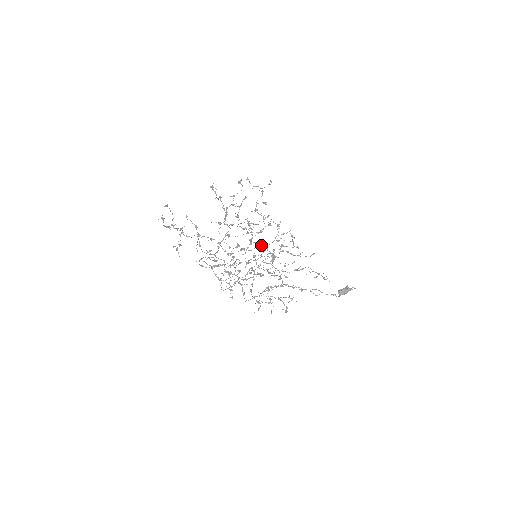
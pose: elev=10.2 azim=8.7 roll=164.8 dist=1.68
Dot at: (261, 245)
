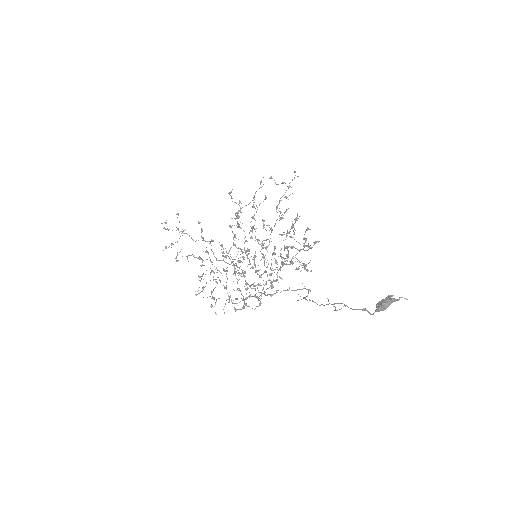
Dot at: occluded
